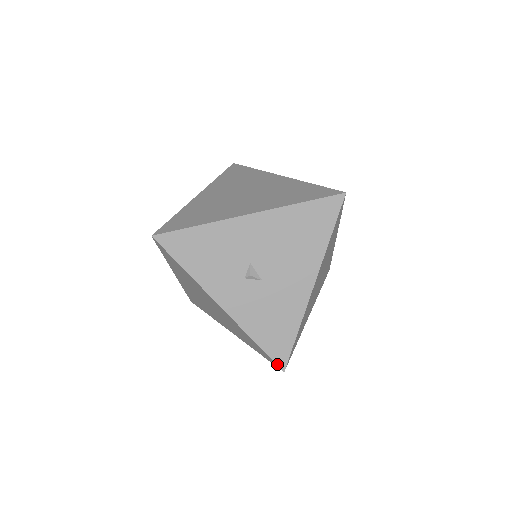
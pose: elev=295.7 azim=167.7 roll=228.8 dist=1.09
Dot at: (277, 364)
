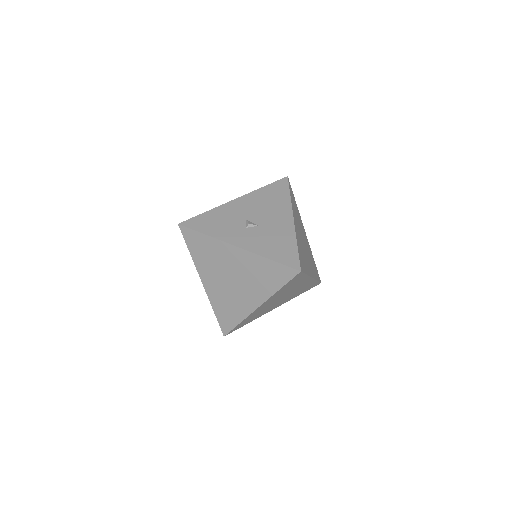
Dot at: (293, 268)
